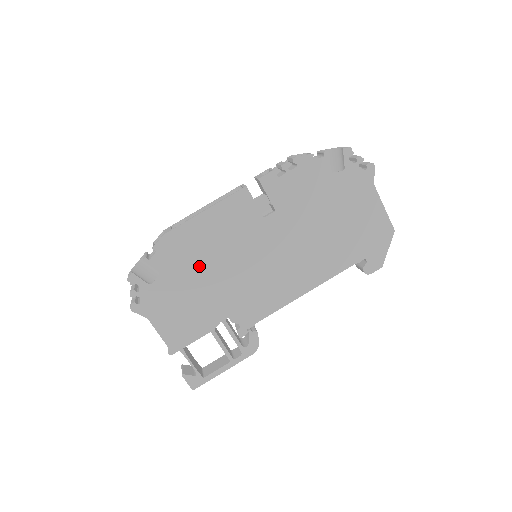
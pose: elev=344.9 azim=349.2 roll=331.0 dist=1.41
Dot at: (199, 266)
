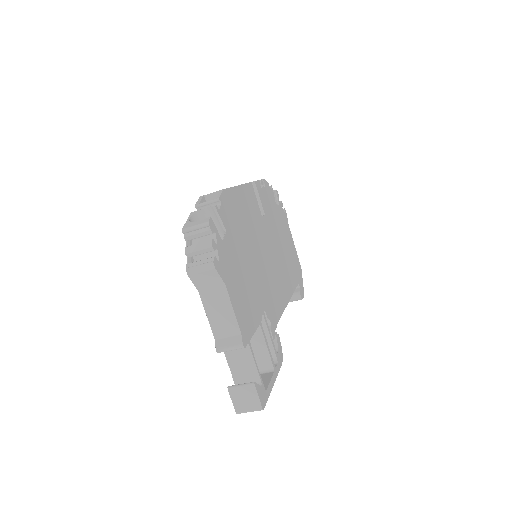
Dot at: (244, 239)
